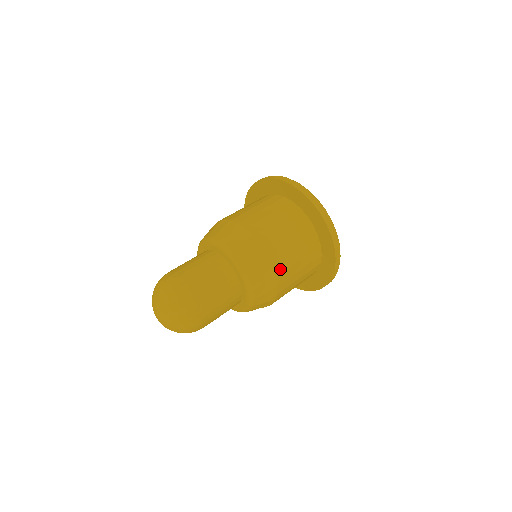
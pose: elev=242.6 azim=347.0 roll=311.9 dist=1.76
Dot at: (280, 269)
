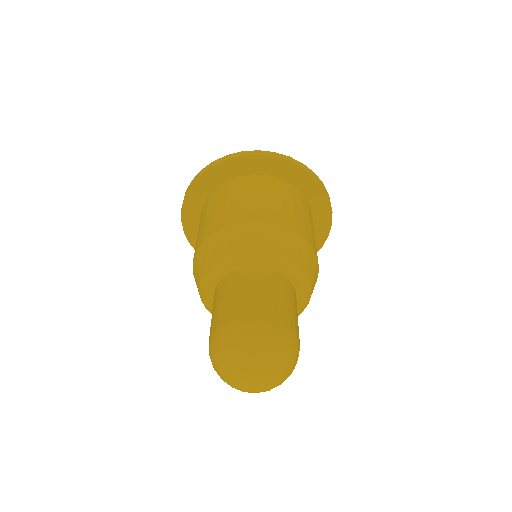
Dot at: occluded
